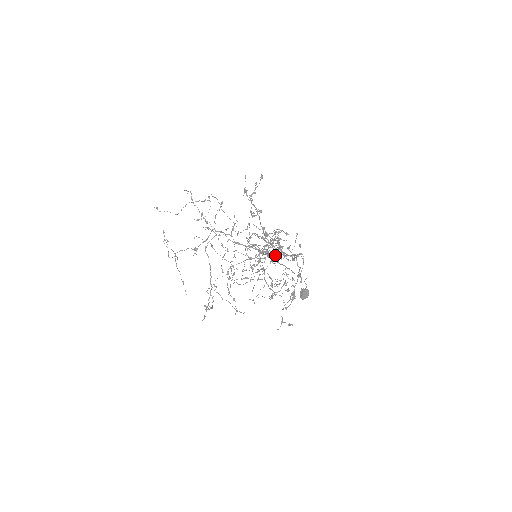
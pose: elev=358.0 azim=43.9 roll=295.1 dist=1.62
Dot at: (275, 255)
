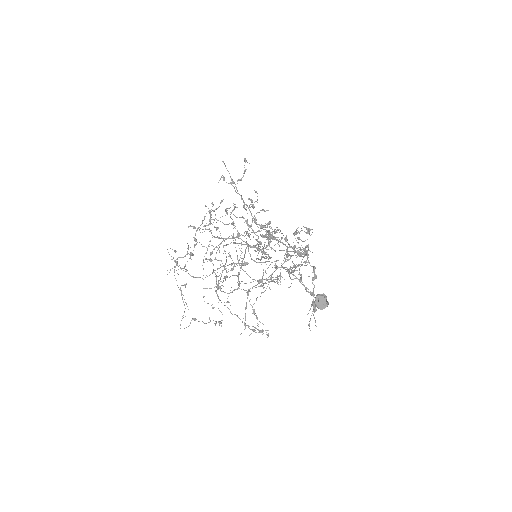
Dot at: (305, 261)
